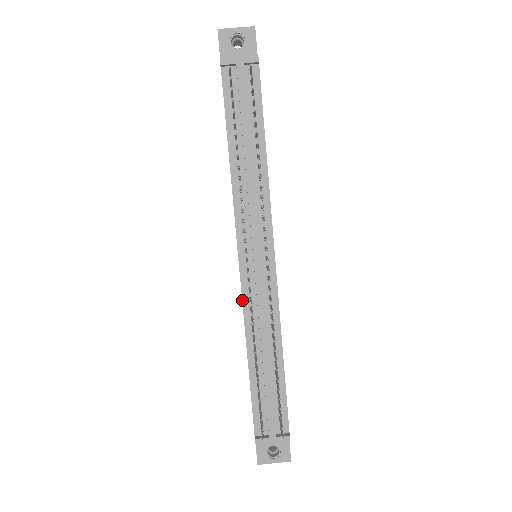
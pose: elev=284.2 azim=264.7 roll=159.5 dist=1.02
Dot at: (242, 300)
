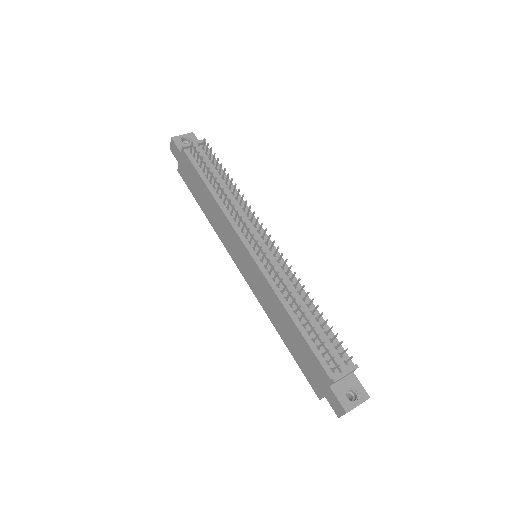
Dot at: (264, 276)
